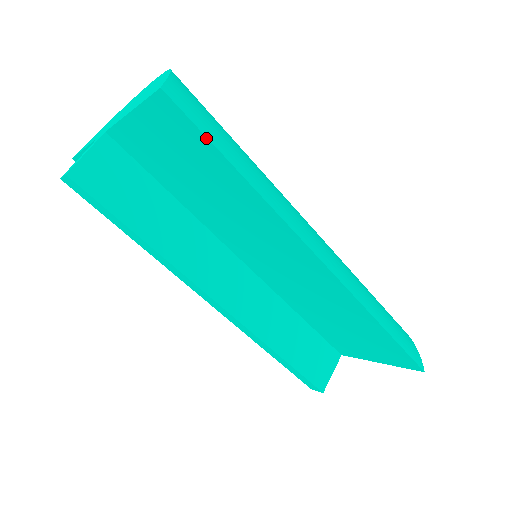
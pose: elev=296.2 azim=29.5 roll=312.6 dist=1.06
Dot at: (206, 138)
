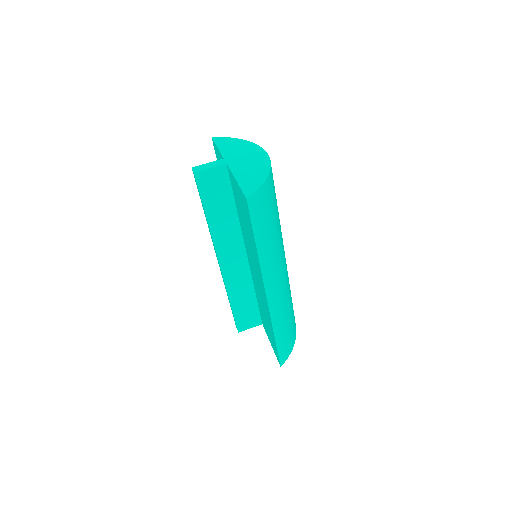
Dot at: (252, 225)
